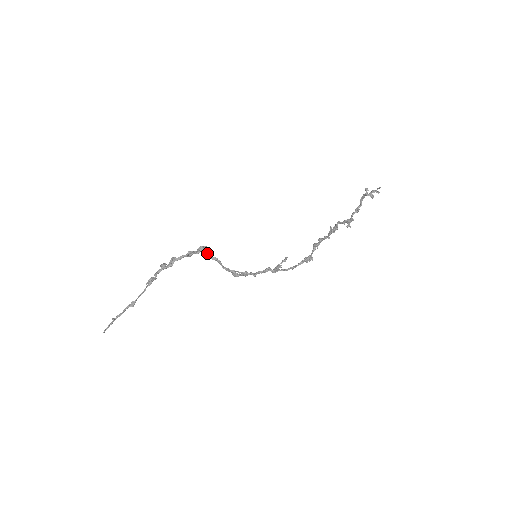
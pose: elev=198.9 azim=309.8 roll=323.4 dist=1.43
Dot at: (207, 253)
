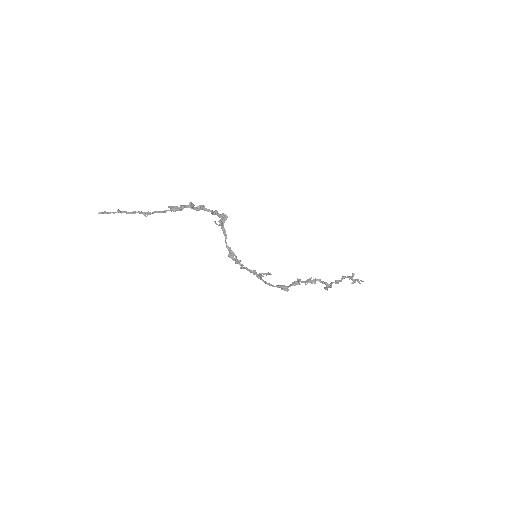
Dot at: (223, 222)
